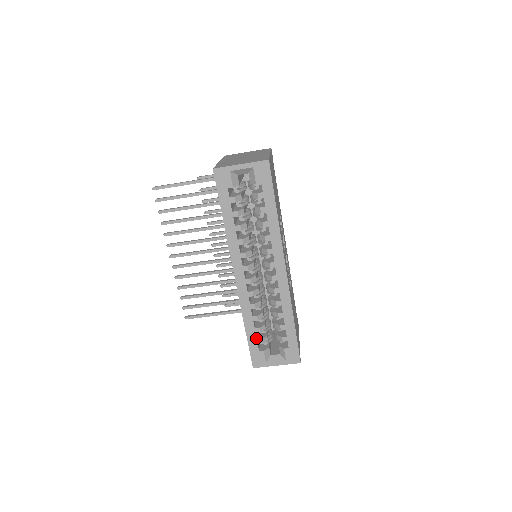
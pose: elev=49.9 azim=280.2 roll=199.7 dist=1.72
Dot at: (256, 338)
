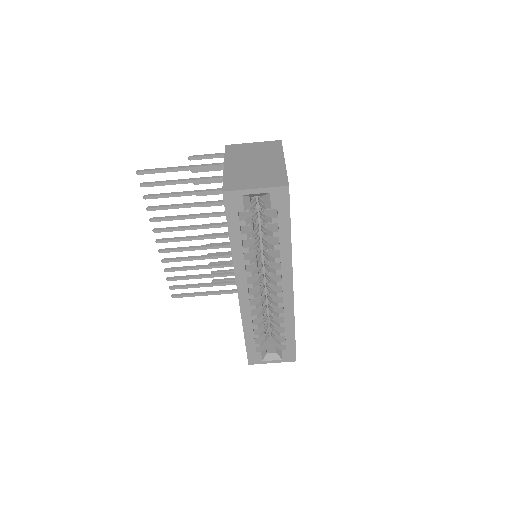
Dot at: (254, 342)
